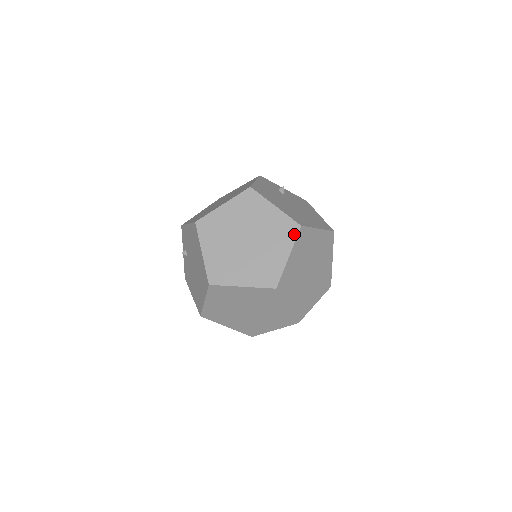
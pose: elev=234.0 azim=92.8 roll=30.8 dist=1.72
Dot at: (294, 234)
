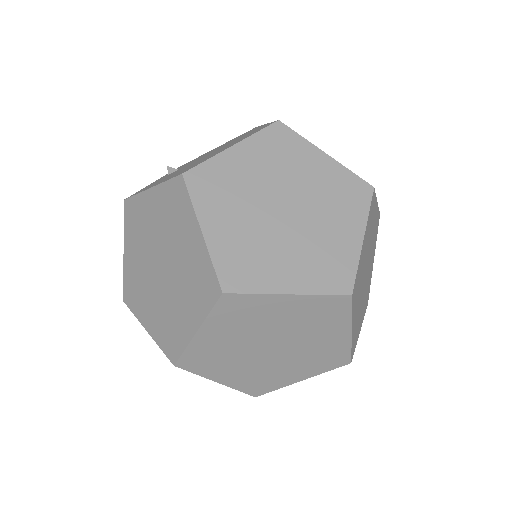
Dot at: occluded
